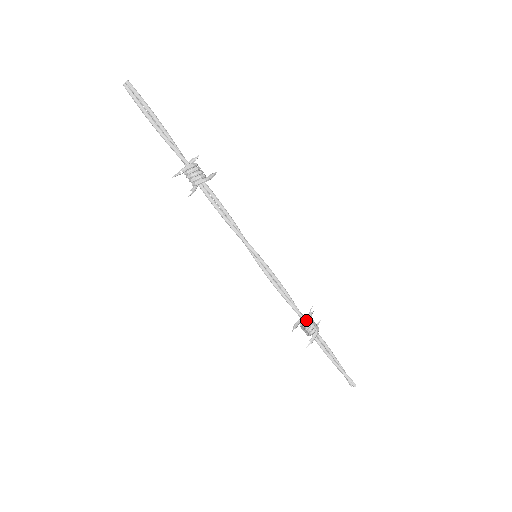
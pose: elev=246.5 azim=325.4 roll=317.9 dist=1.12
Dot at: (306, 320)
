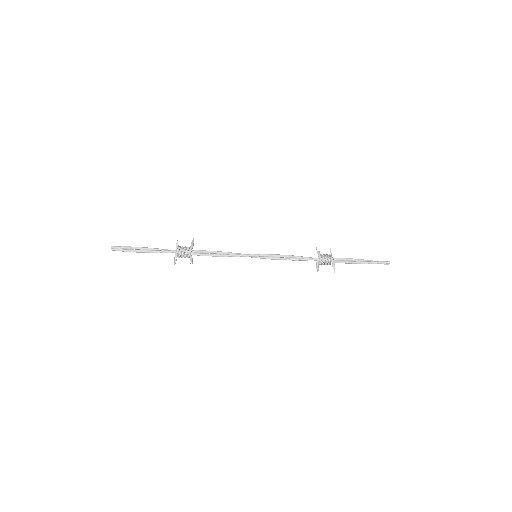
Dot at: (319, 259)
